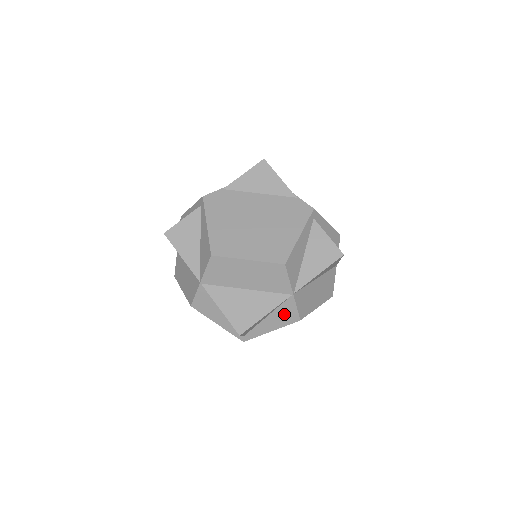
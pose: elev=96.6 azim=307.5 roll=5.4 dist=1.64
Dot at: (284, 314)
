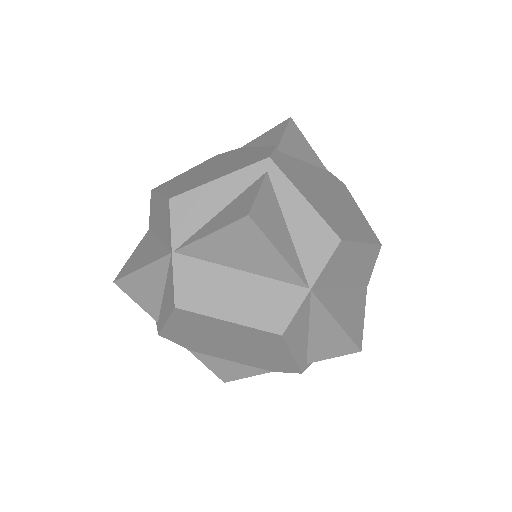
Dot at: occluded
